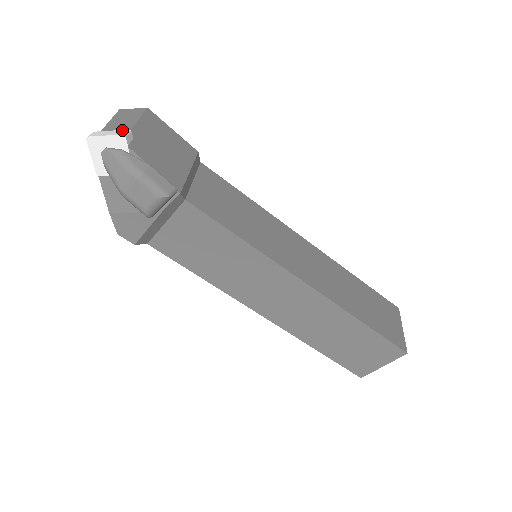
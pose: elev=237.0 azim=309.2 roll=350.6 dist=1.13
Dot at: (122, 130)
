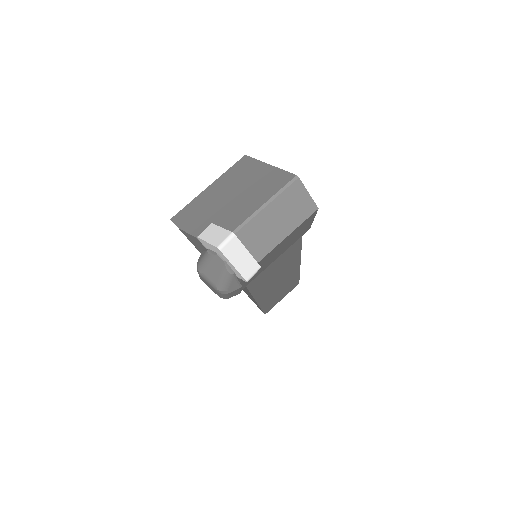
Dot at: (255, 263)
